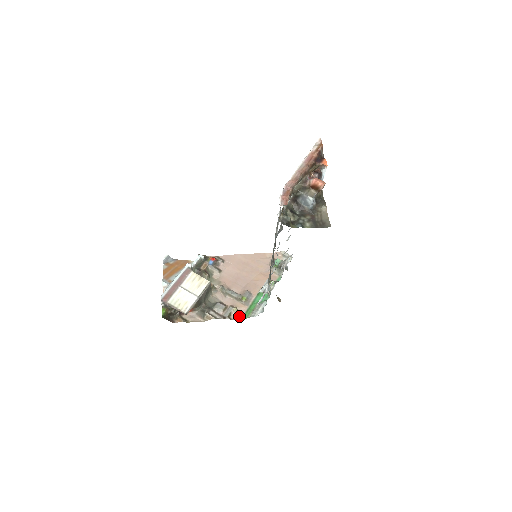
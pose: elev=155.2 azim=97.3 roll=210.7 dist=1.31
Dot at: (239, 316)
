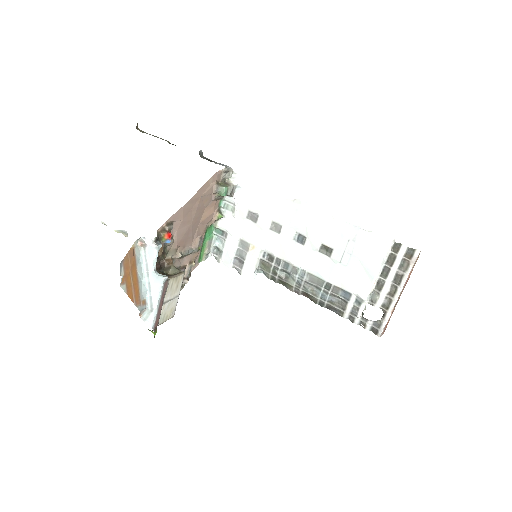
Dot at: (195, 265)
